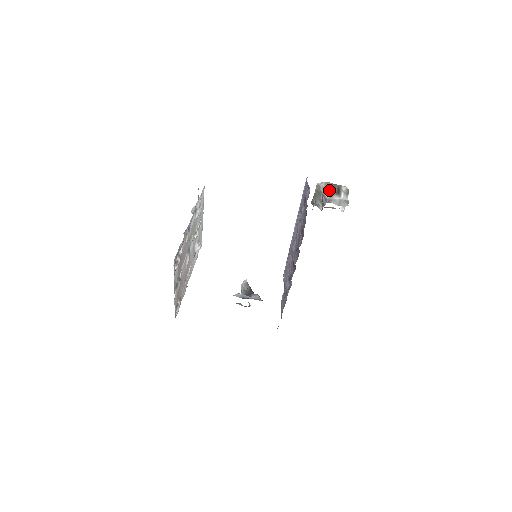
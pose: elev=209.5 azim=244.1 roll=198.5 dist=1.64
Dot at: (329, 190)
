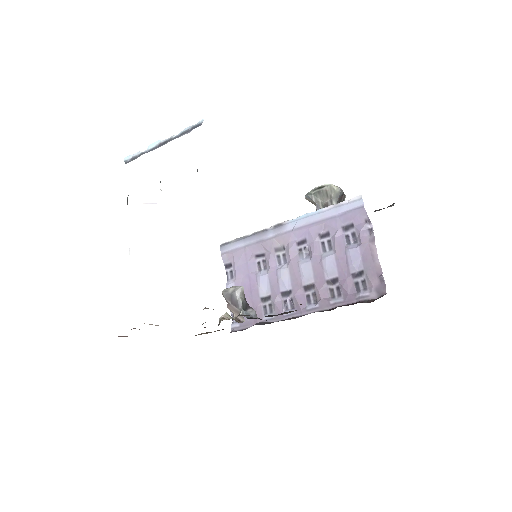
Dot at: (339, 198)
